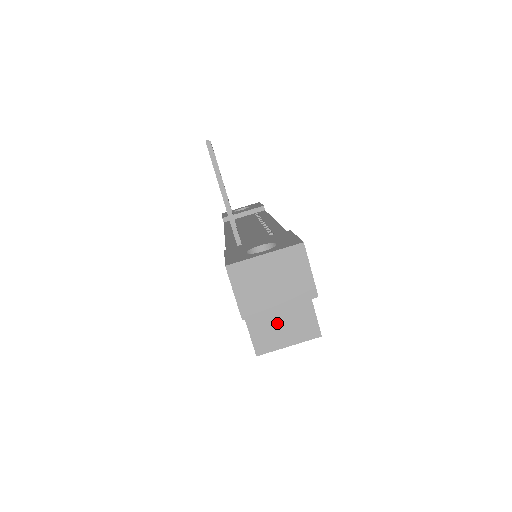
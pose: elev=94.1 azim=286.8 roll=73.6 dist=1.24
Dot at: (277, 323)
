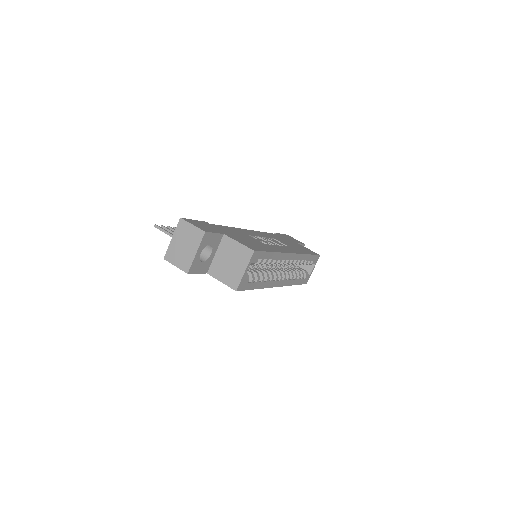
Dot at: (230, 266)
